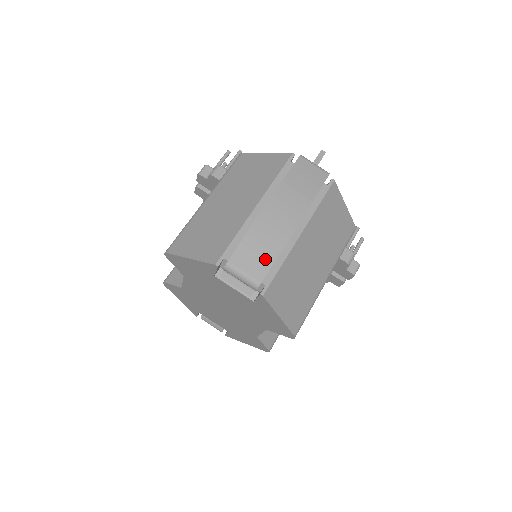
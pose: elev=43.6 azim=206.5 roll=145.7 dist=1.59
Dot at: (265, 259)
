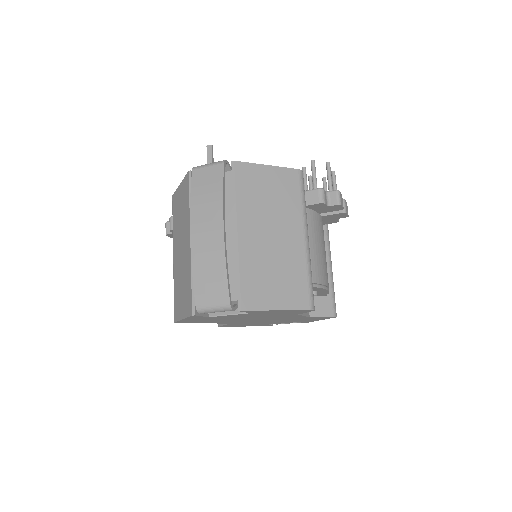
Dot at: (219, 282)
